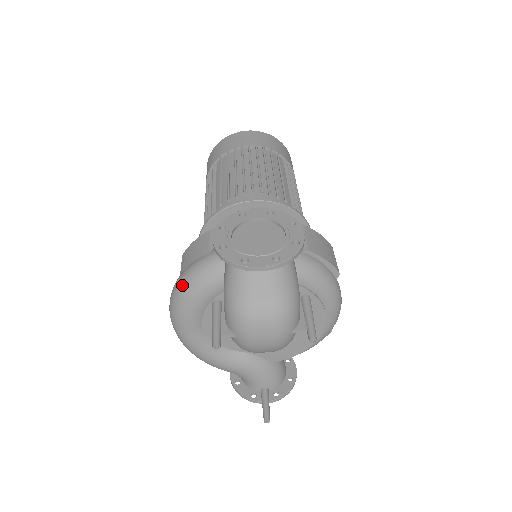
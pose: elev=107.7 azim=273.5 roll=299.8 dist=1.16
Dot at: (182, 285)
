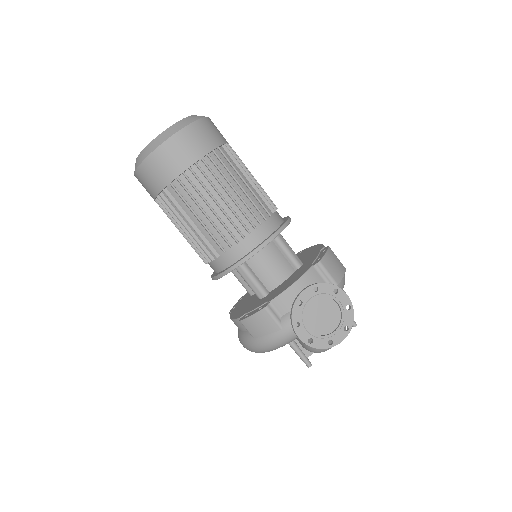
Dot at: (267, 349)
